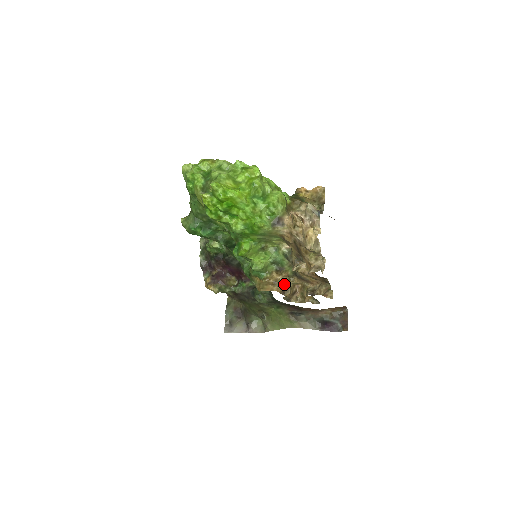
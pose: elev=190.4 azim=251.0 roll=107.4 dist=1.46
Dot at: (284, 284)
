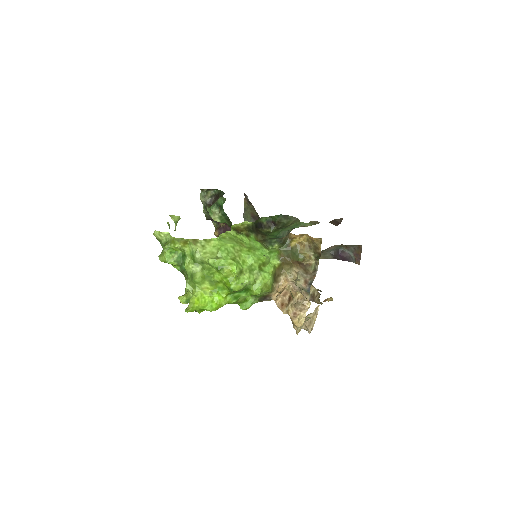
Dot at: occluded
